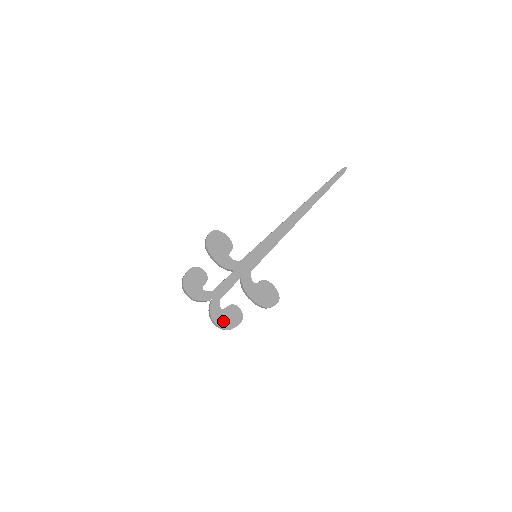
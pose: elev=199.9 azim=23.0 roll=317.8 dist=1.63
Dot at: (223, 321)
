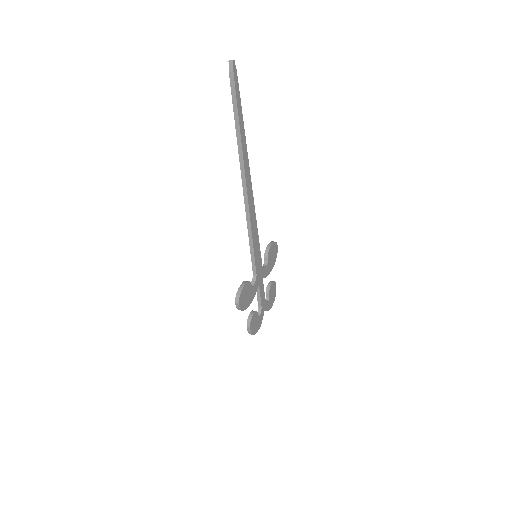
Dot at: (272, 300)
